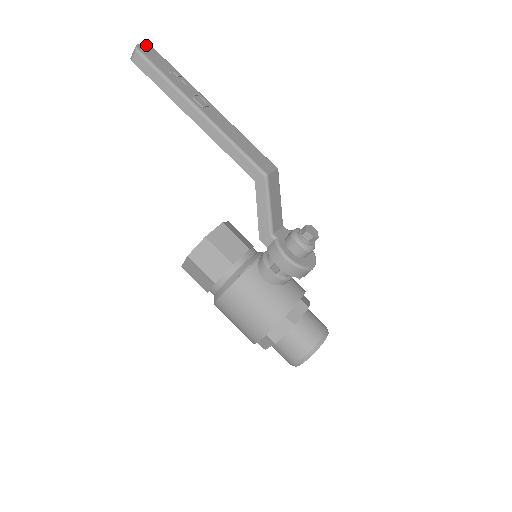
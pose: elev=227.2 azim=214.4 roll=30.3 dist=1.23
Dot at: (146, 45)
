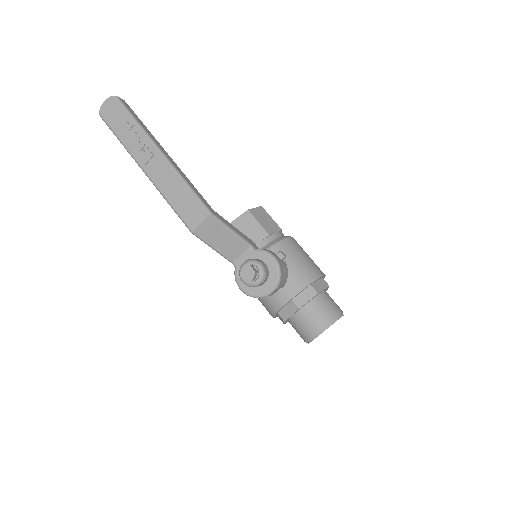
Dot at: (108, 99)
